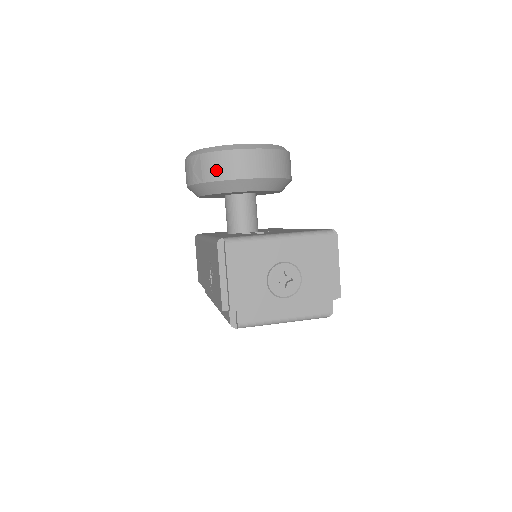
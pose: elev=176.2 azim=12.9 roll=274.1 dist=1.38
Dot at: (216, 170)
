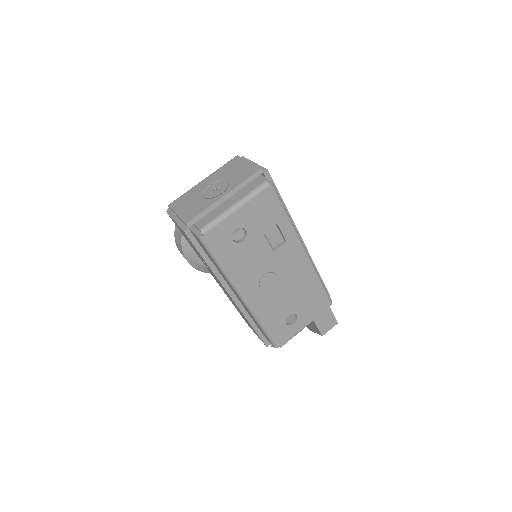
Dot at: occluded
